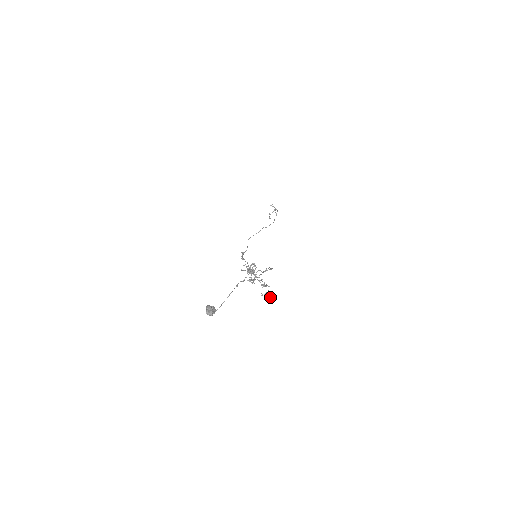
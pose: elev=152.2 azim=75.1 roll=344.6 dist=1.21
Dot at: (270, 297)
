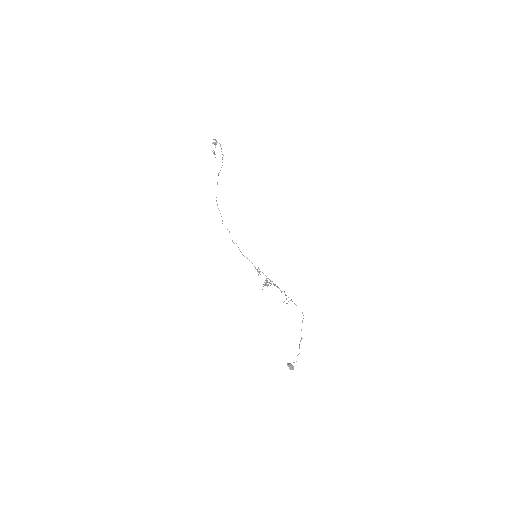
Dot at: (288, 301)
